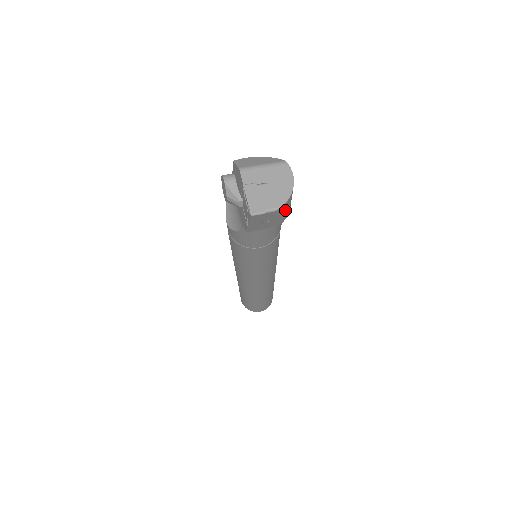
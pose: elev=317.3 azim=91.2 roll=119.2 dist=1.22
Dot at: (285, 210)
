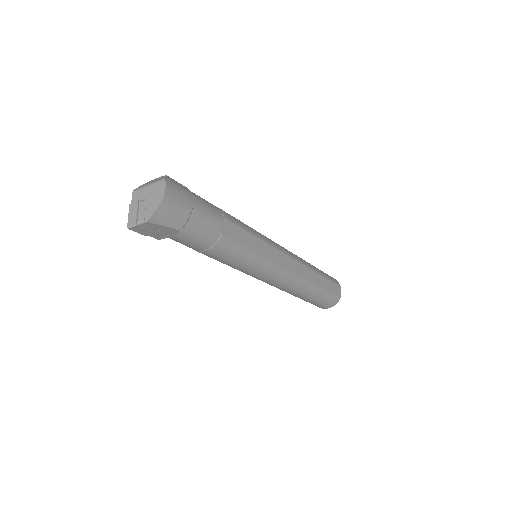
Dot at: (167, 219)
